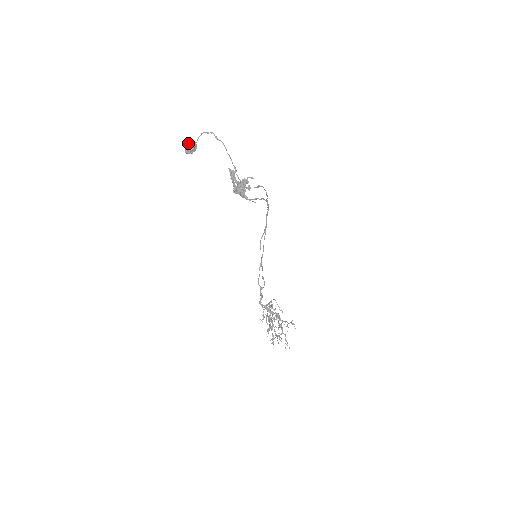
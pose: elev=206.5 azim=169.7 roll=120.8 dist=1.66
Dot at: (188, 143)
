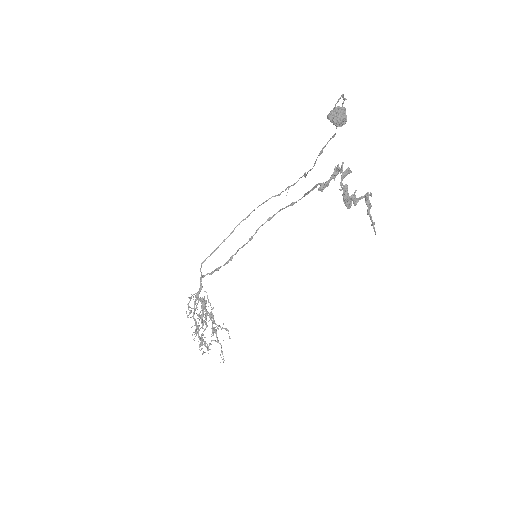
Dot at: (343, 109)
